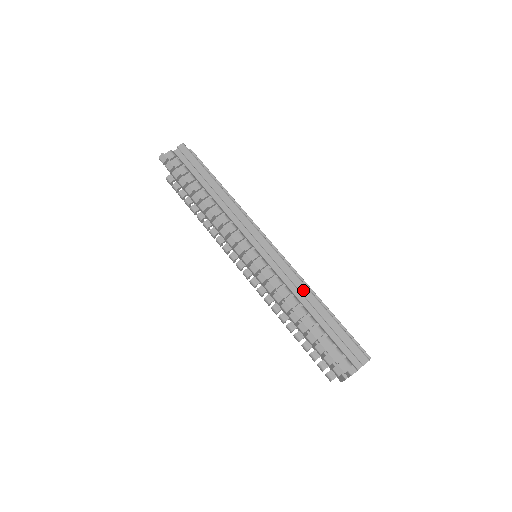
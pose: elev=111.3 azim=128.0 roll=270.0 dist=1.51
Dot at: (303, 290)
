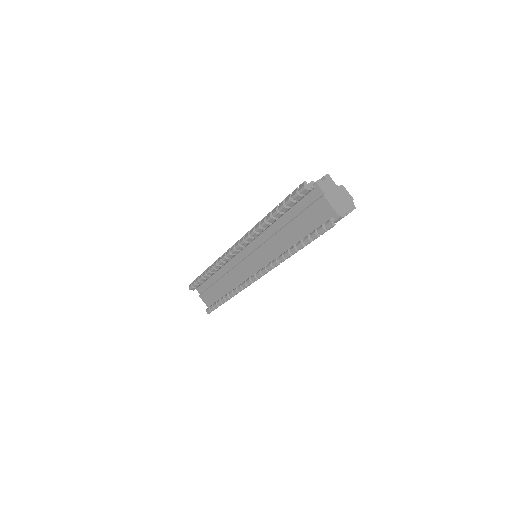
Dot at: occluded
